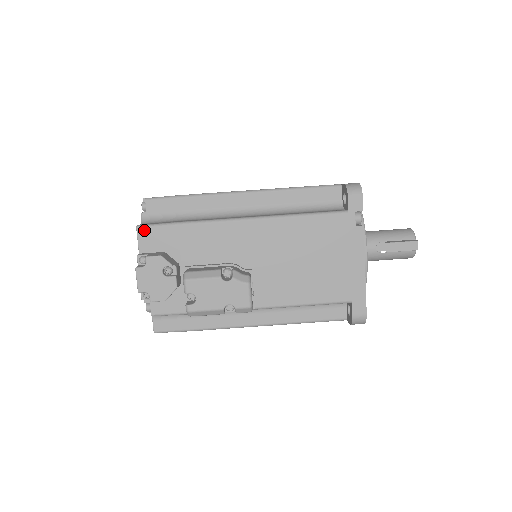
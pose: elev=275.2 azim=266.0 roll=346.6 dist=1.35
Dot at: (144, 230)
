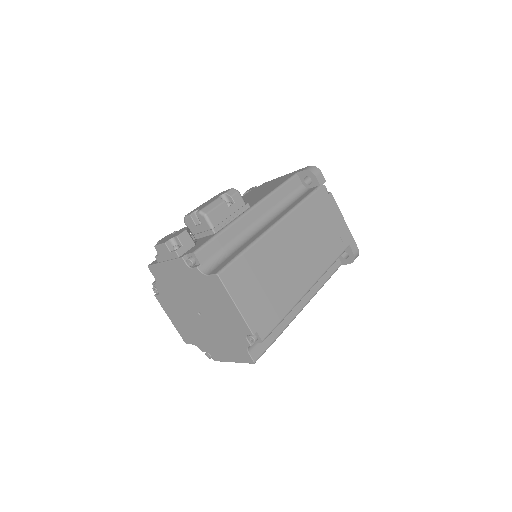
Dot at: (153, 262)
